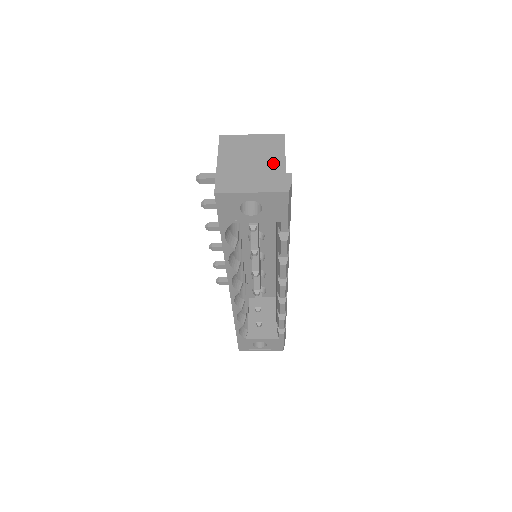
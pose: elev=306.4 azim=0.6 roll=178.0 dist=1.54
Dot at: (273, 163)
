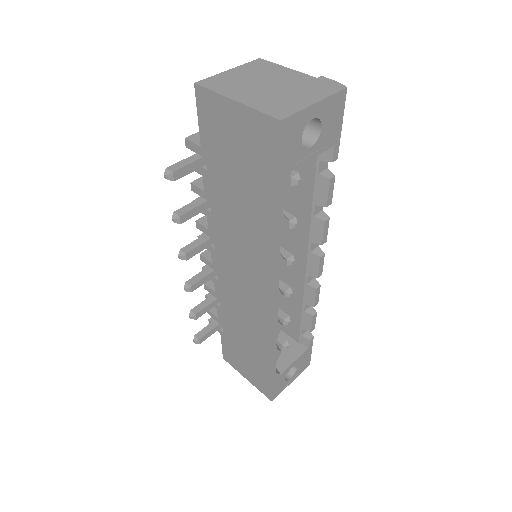
Dot at: (292, 77)
